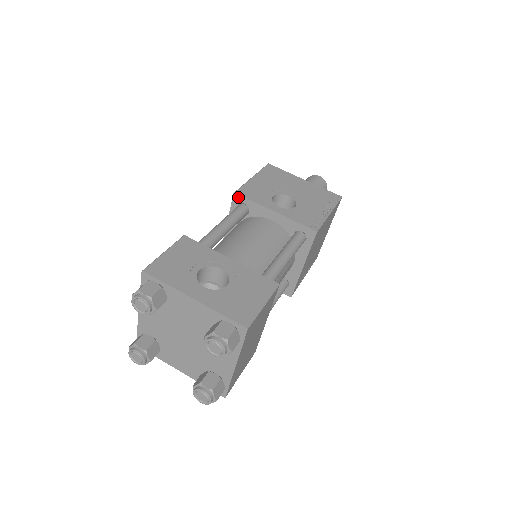
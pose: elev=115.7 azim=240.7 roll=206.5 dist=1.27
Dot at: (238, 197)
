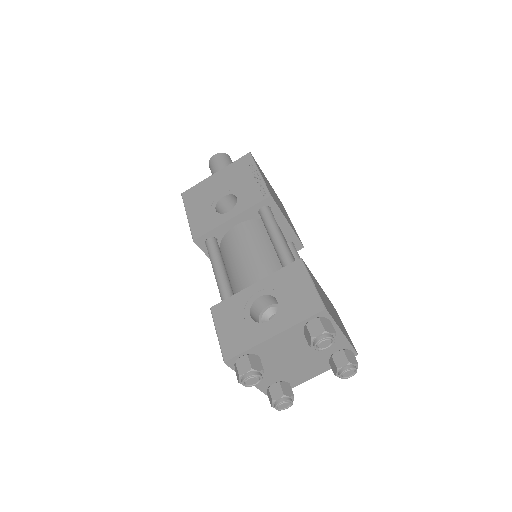
Dot at: (199, 240)
